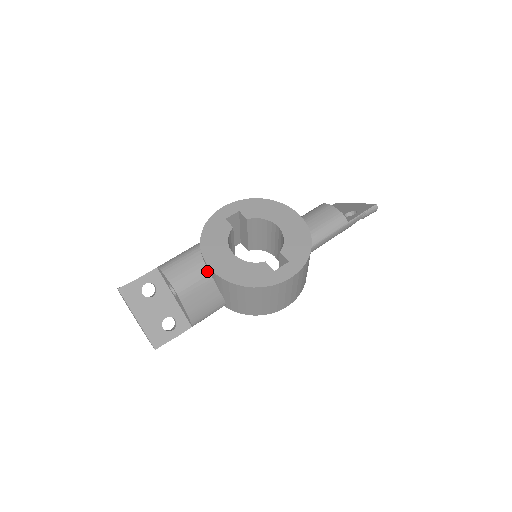
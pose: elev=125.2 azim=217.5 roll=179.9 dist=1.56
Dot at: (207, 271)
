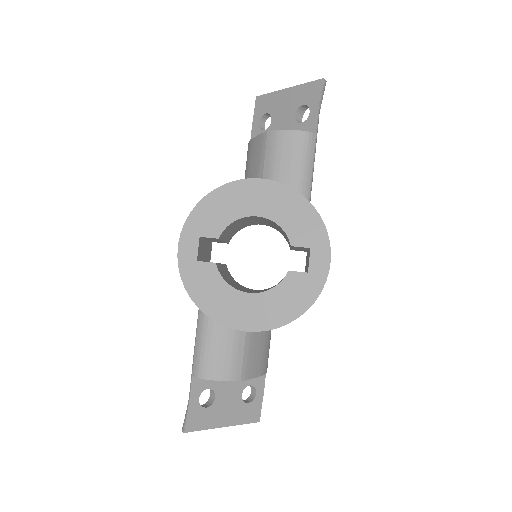
Dot at: (241, 332)
